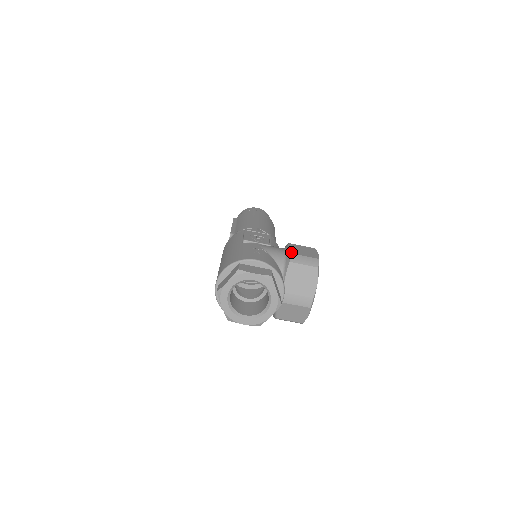
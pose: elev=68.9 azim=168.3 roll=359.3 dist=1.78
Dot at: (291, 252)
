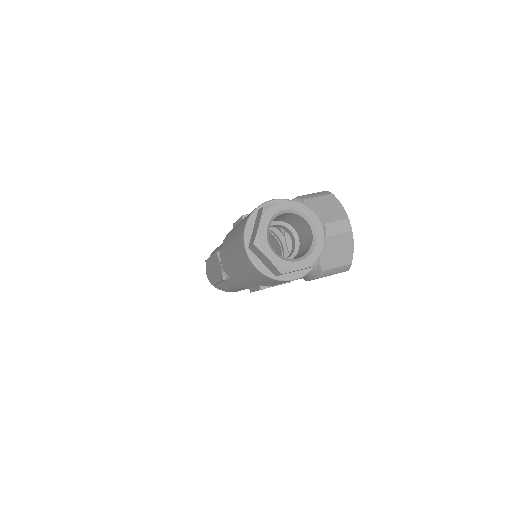
Dot at: (297, 197)
